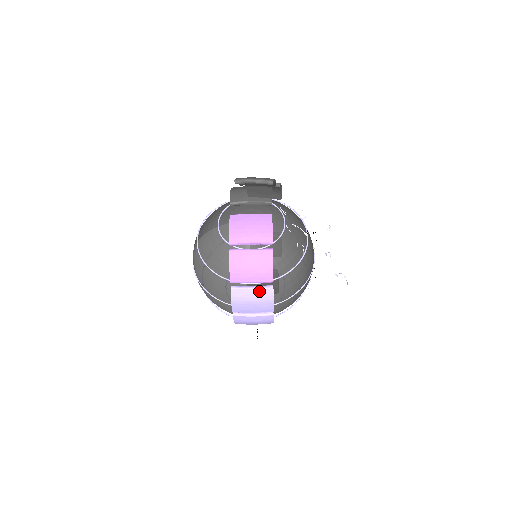
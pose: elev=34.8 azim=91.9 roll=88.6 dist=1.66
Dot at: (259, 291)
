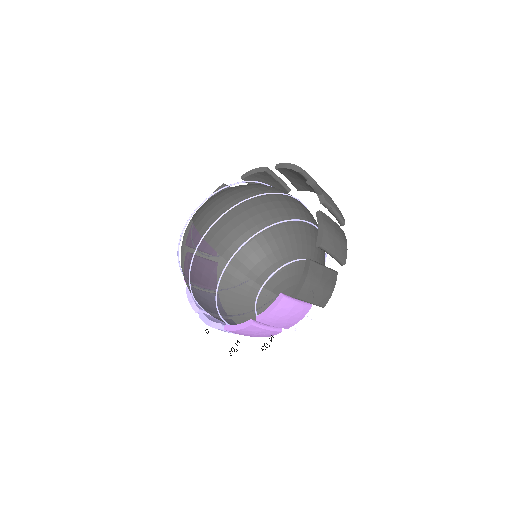
Dot at: occluded
